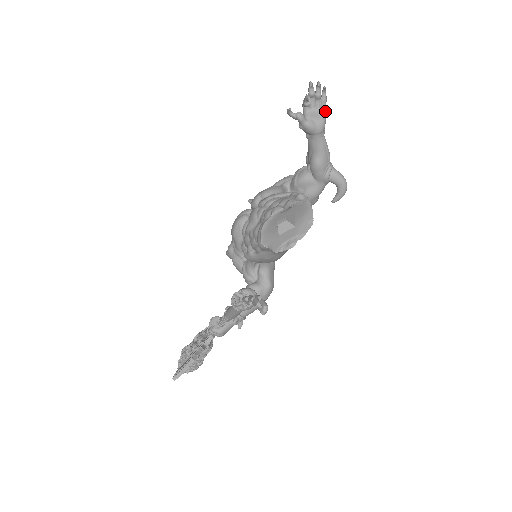
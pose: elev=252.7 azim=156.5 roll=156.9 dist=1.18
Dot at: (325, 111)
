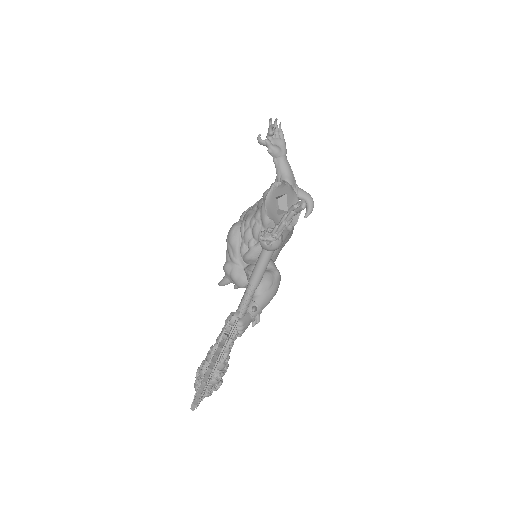
Dot at: (284, 140)
